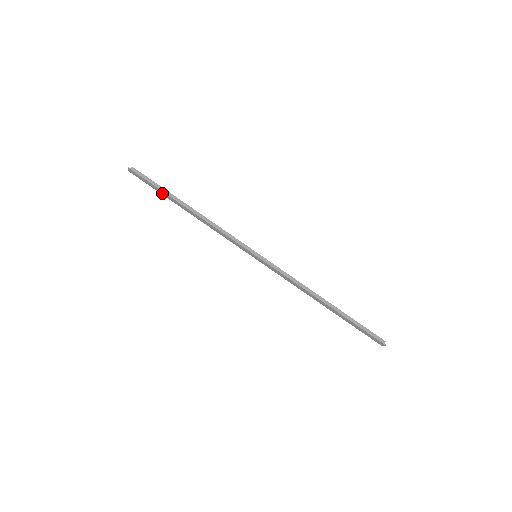
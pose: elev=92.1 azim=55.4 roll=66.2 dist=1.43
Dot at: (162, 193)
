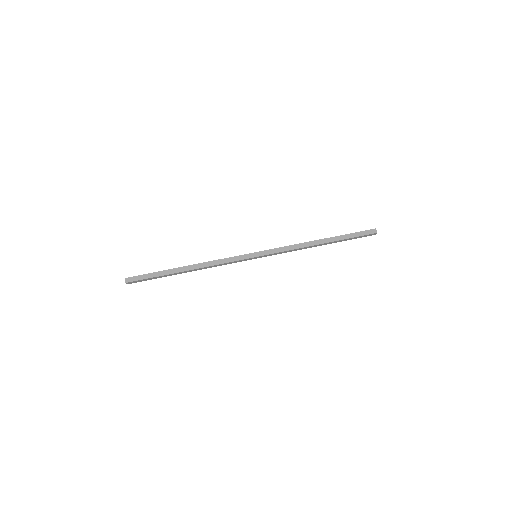
Dot at: (161, 274)
